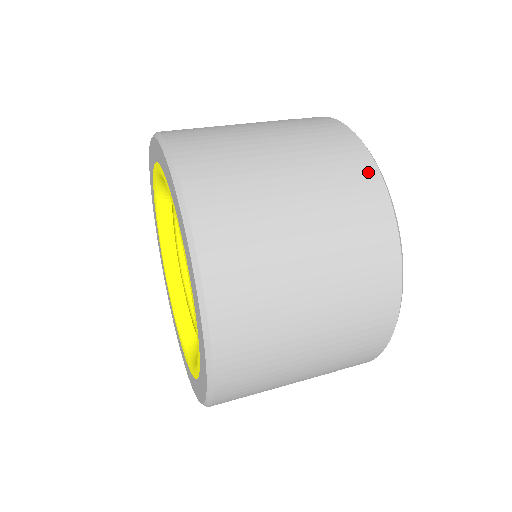
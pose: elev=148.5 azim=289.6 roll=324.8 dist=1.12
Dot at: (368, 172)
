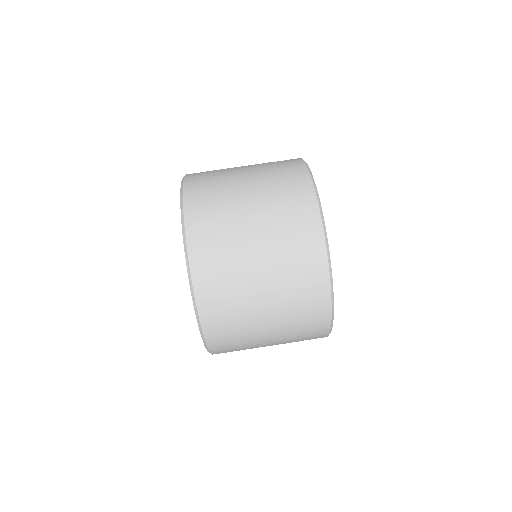
Dot at: occluded
